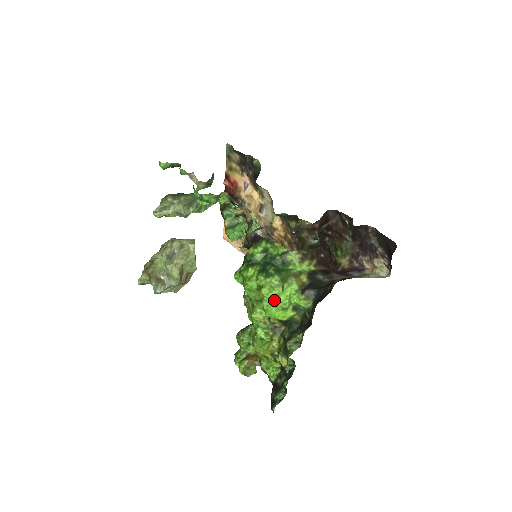
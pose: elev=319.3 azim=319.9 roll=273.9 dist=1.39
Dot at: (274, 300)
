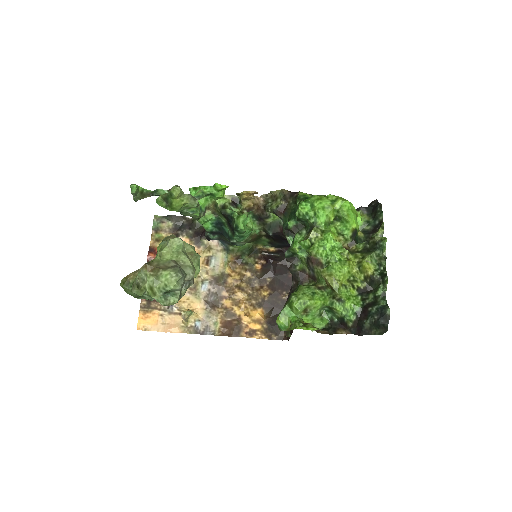
Dot at: (350, 206)
